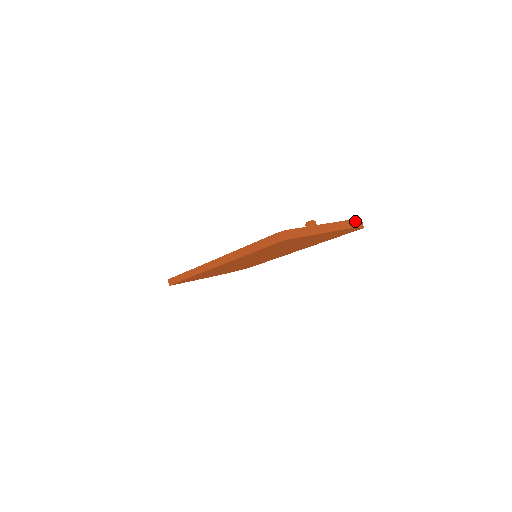
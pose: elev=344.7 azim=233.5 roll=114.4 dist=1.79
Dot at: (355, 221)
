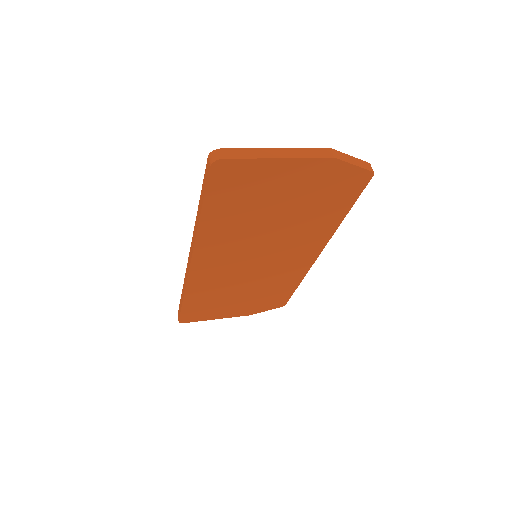
Dot at: (351, 157)
